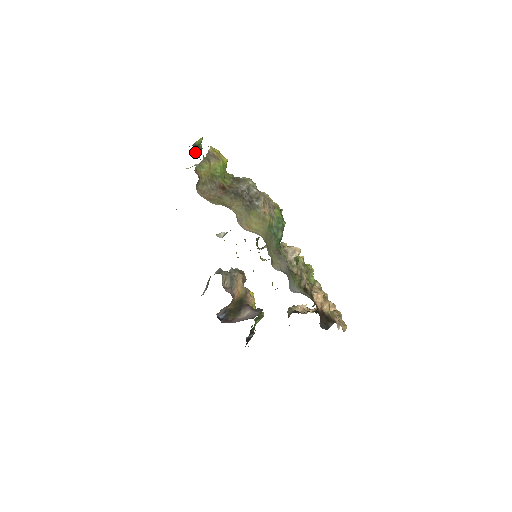
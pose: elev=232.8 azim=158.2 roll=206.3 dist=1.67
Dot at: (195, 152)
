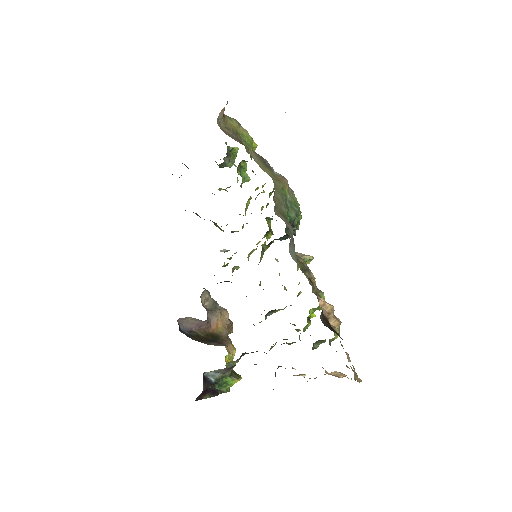
Dot at: occluded
